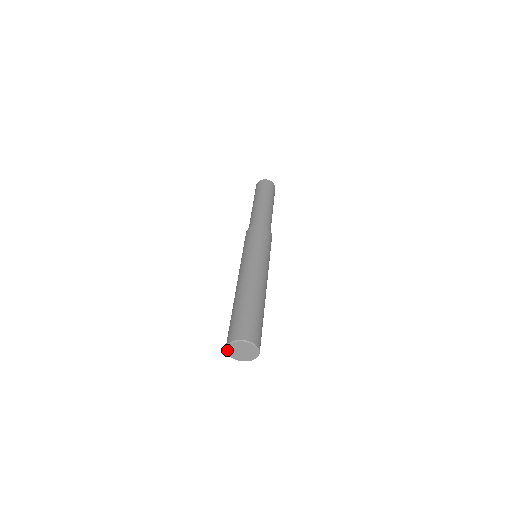
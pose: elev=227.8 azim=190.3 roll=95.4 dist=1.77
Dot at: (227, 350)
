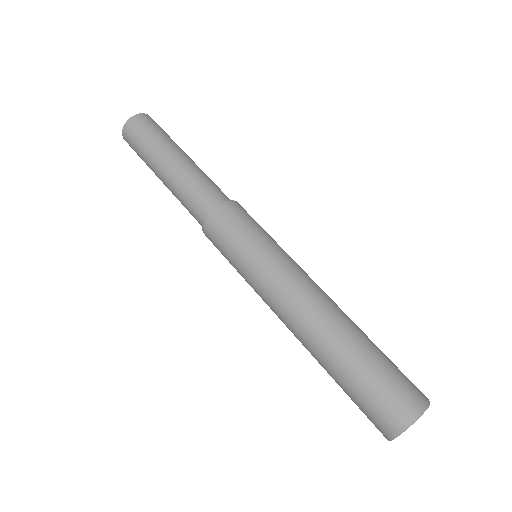
Dot at: (400, 434)
